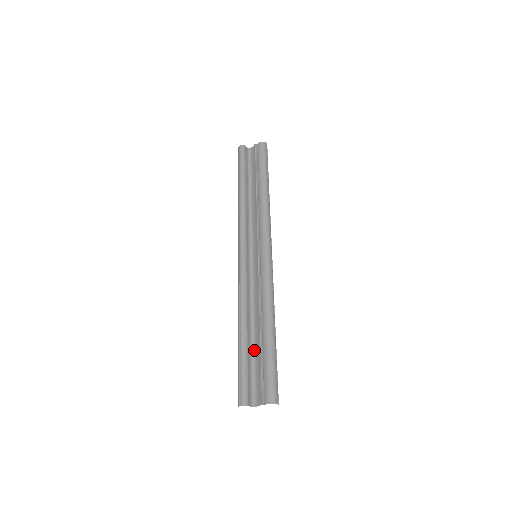
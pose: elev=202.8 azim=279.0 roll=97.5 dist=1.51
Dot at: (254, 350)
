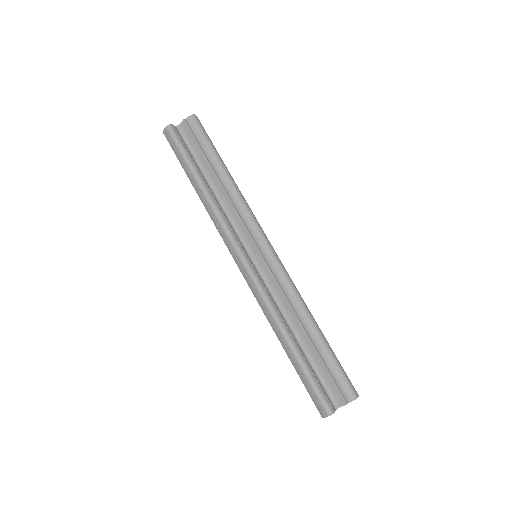
Dot at: (308, 356)
